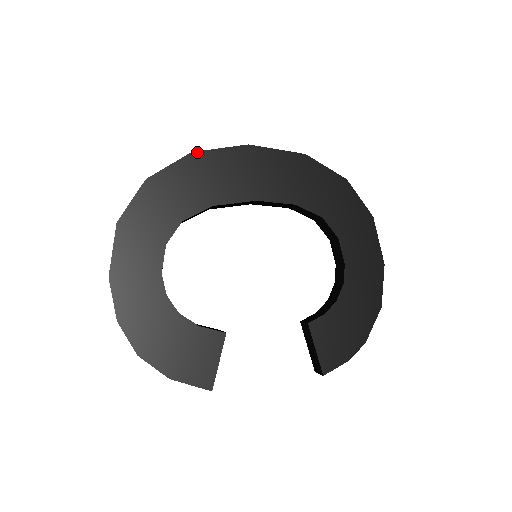
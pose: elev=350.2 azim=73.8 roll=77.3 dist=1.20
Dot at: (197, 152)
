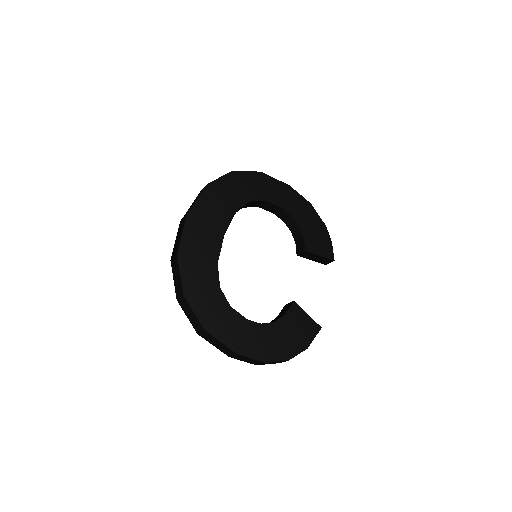
Dot at: (178, 251)
